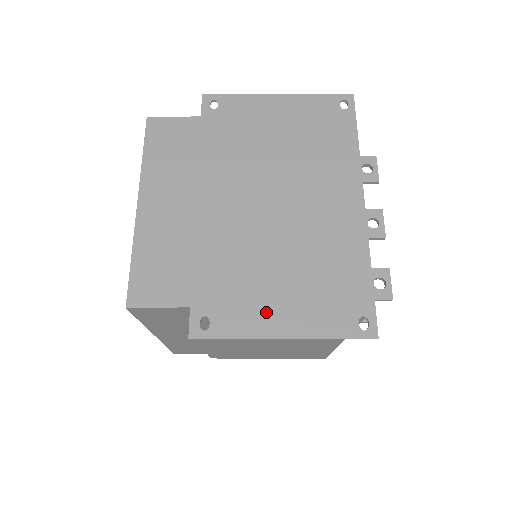
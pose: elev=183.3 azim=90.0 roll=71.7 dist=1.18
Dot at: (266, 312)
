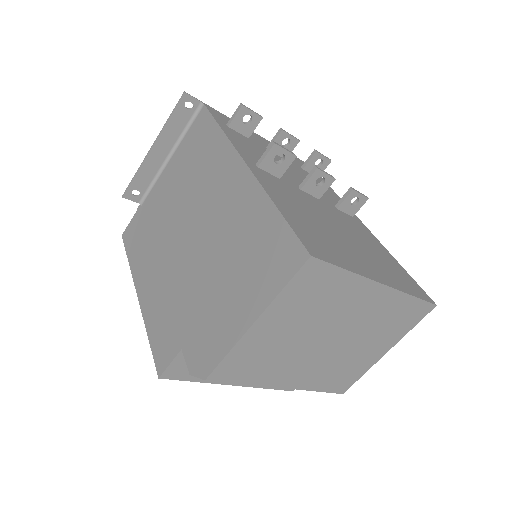
Dot at: (162, 163)
